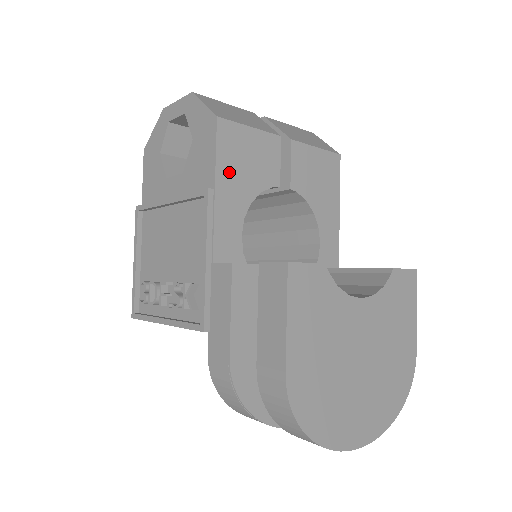
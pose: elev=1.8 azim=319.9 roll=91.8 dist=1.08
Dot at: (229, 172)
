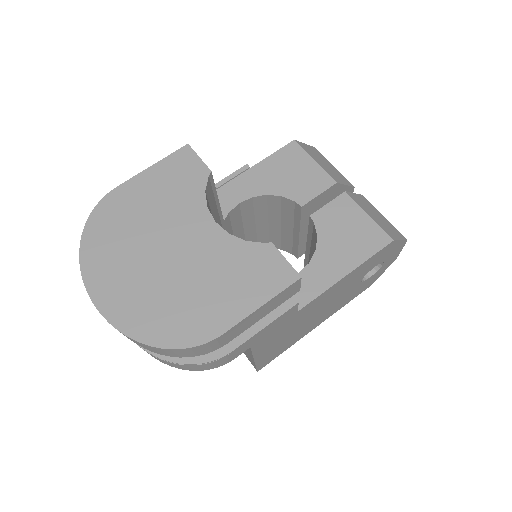
Dot at: (270, 168)
